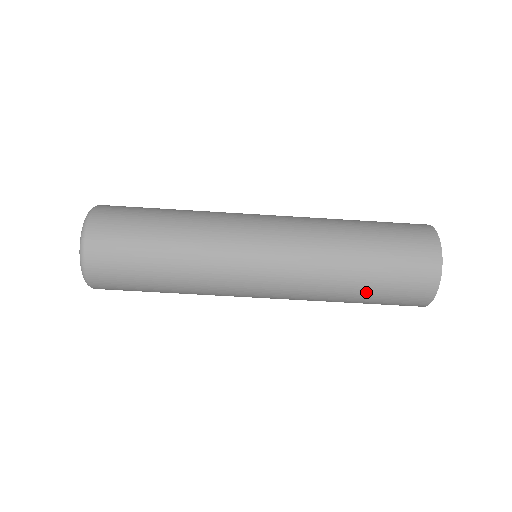
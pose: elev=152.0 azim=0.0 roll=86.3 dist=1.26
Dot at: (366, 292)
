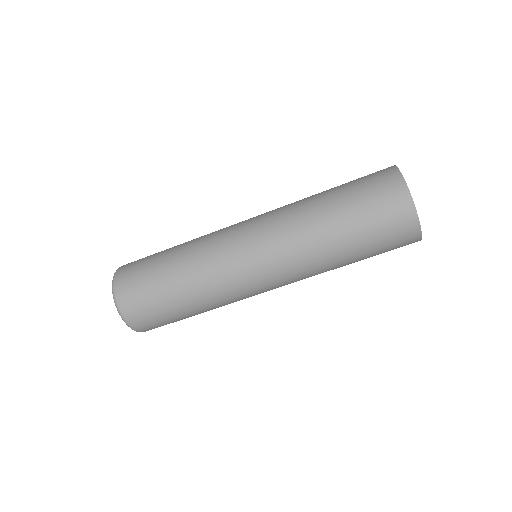
Dot at: (352, 241)
